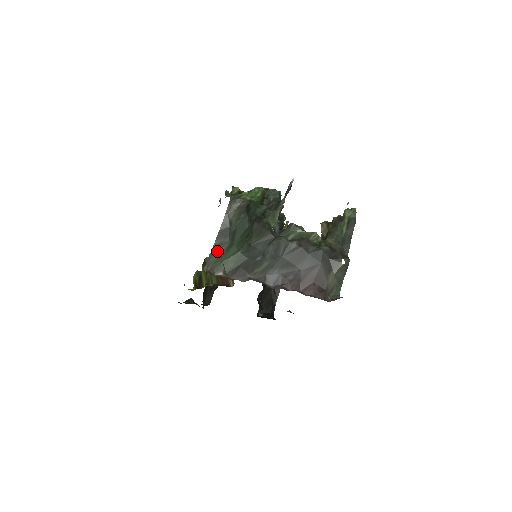
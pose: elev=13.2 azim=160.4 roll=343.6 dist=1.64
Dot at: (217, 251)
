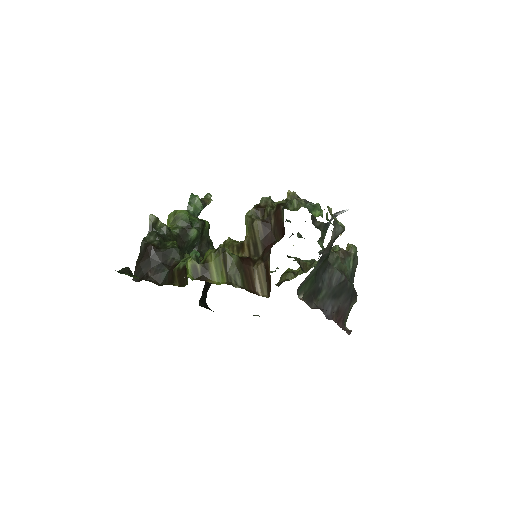
Dot at: (310, 274)
